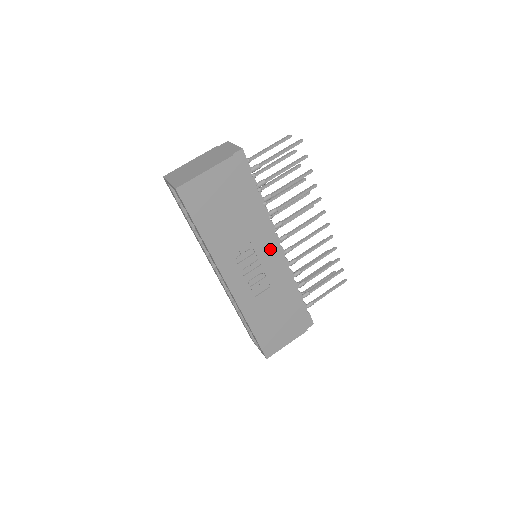
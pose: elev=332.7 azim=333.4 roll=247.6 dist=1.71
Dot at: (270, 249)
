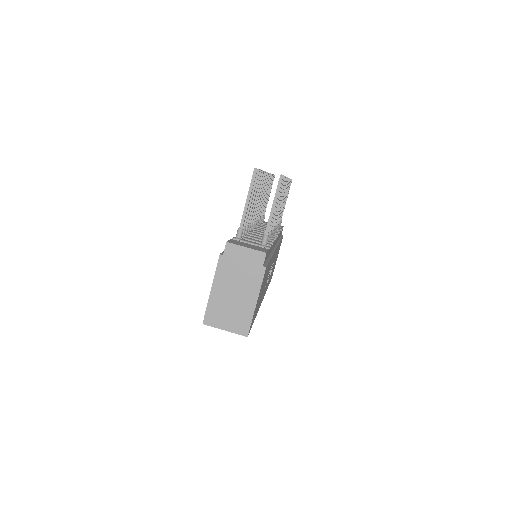
Dot at: (275, 251)
